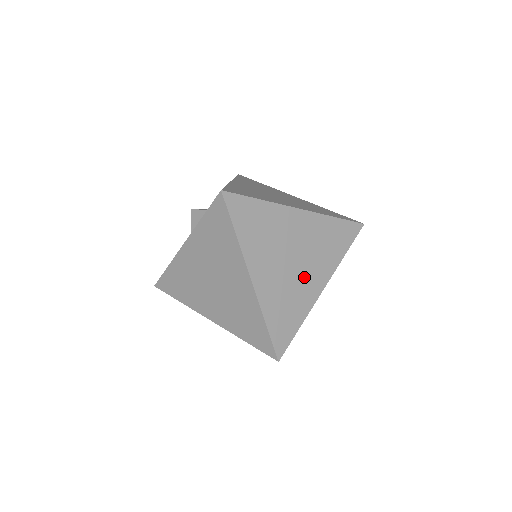
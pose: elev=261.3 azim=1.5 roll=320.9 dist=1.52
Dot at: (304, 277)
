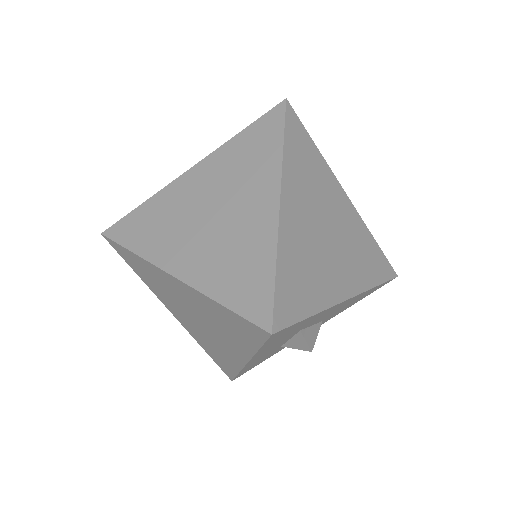
Dot at: (332, 262)
